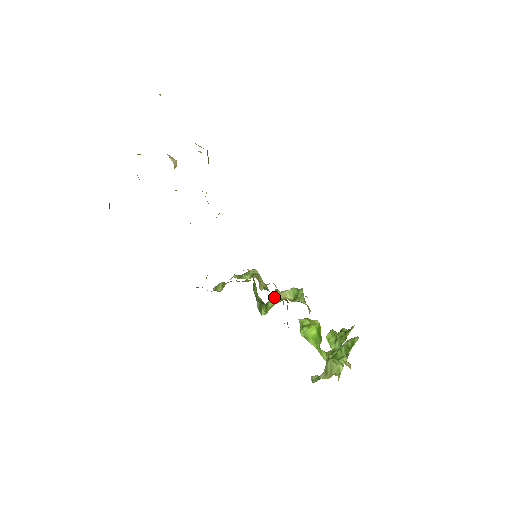
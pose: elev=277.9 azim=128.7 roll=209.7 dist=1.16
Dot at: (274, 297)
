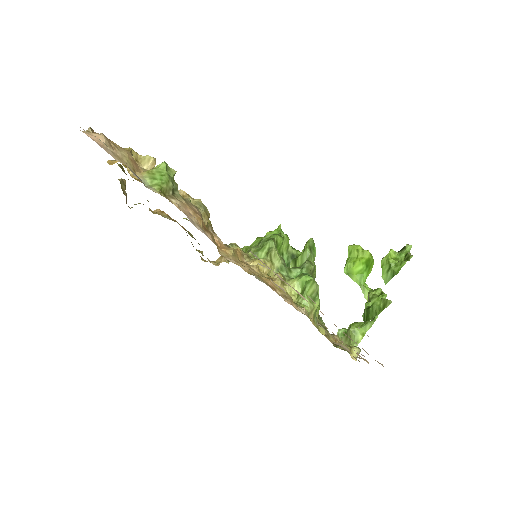
Dot at: (294, 269)
